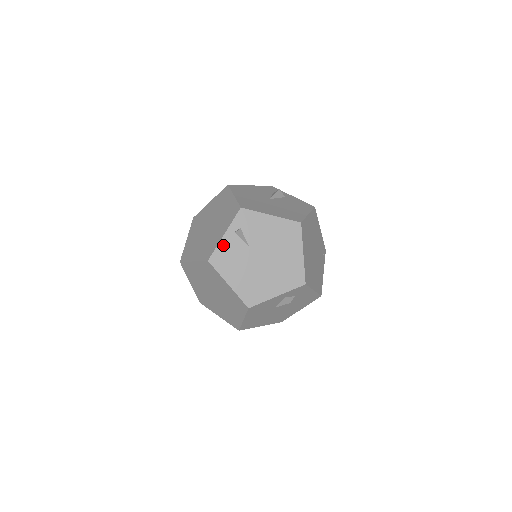
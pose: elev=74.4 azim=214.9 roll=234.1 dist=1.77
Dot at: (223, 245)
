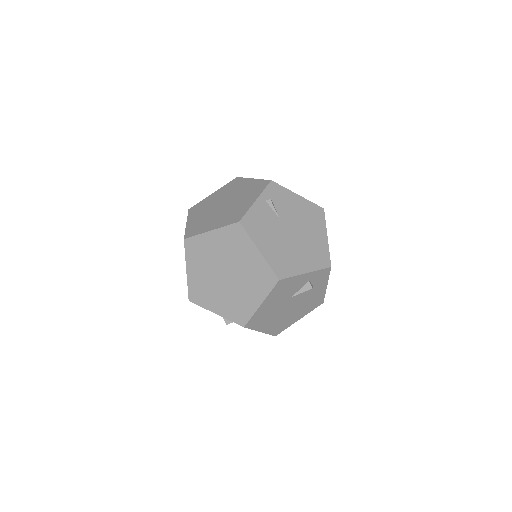
Dot at: (255, 210)
